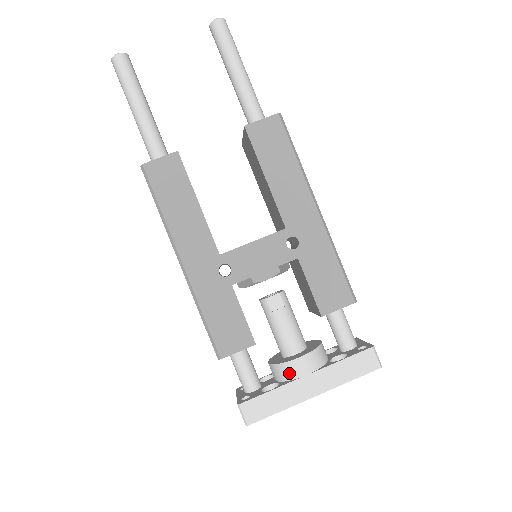
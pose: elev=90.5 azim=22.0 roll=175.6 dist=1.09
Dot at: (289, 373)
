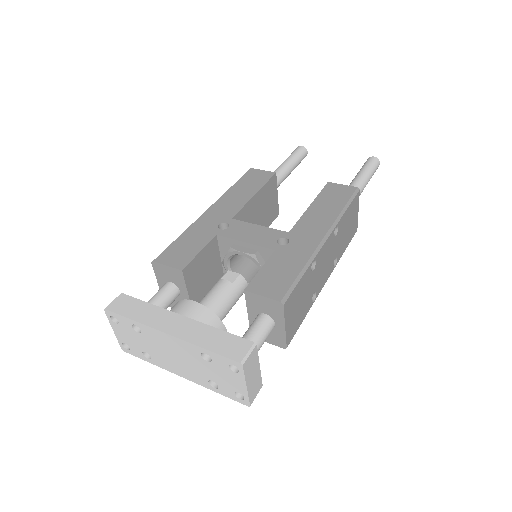
Dot at: (175, 308)
